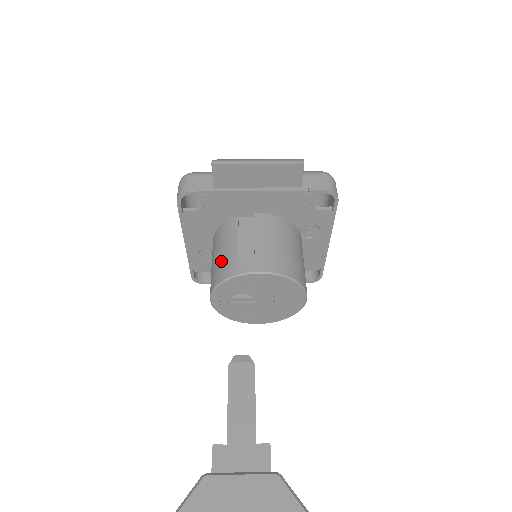
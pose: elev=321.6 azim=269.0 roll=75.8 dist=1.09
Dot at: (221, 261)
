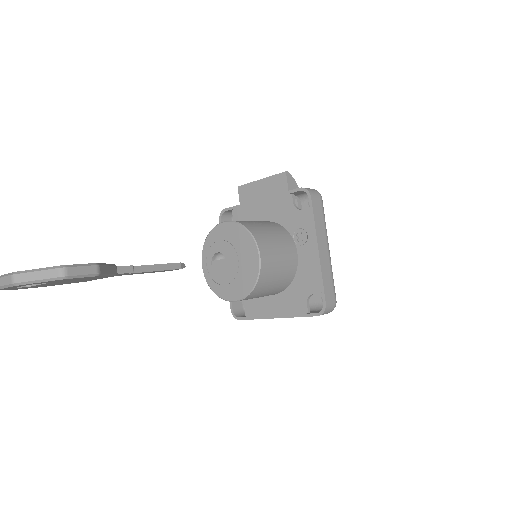
Dot at: occluded
